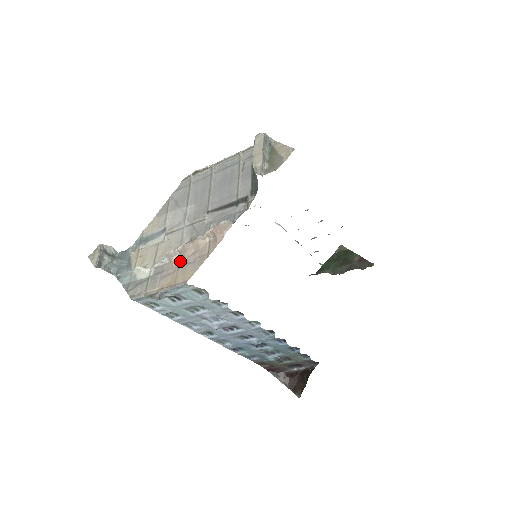
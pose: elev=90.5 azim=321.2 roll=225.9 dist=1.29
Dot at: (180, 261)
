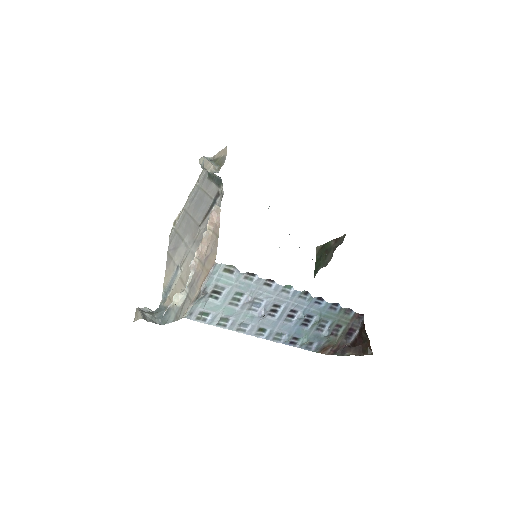
Dot at: (202, 262)
